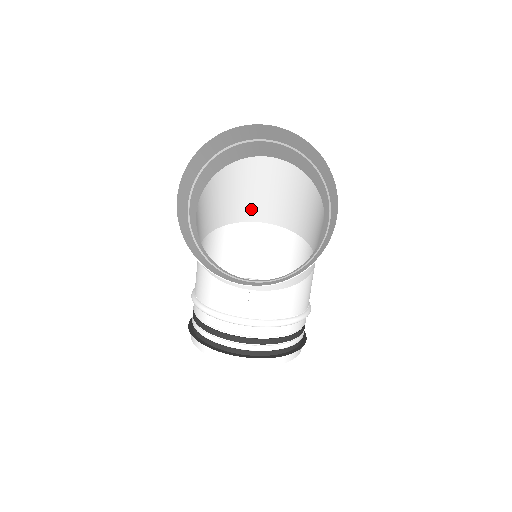
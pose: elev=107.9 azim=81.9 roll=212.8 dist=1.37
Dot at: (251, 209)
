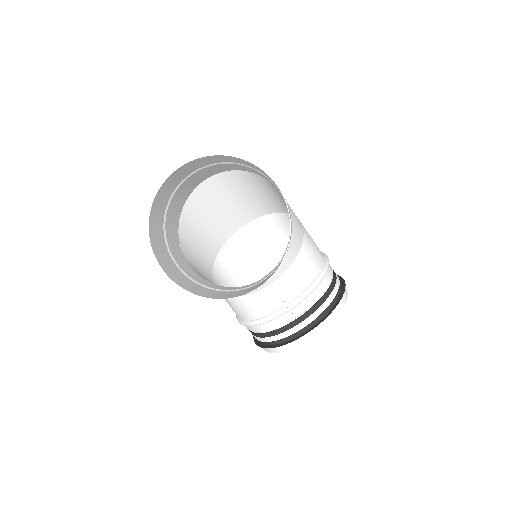
Dot at: (226, 225)
